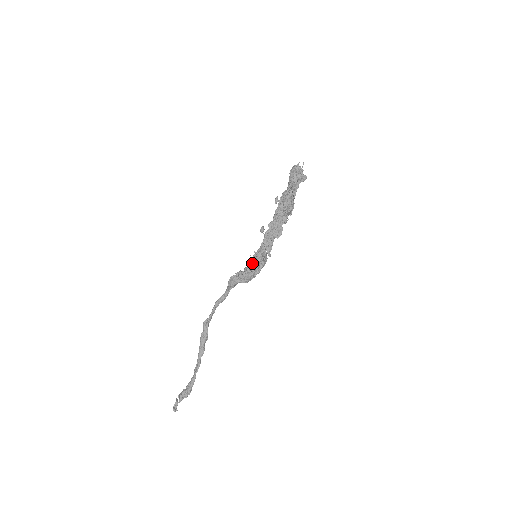
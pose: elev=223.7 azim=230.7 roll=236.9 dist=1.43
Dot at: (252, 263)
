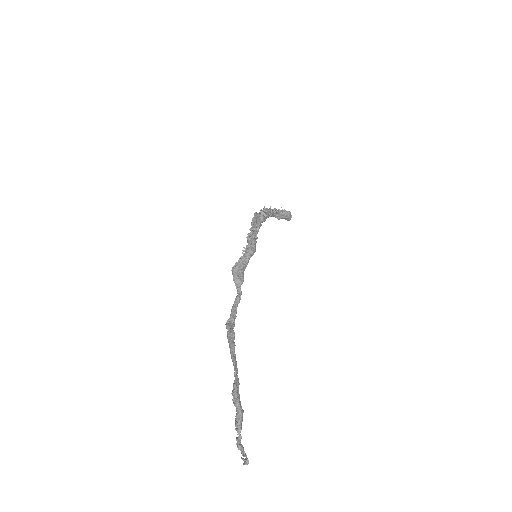
Dot at: occluded
